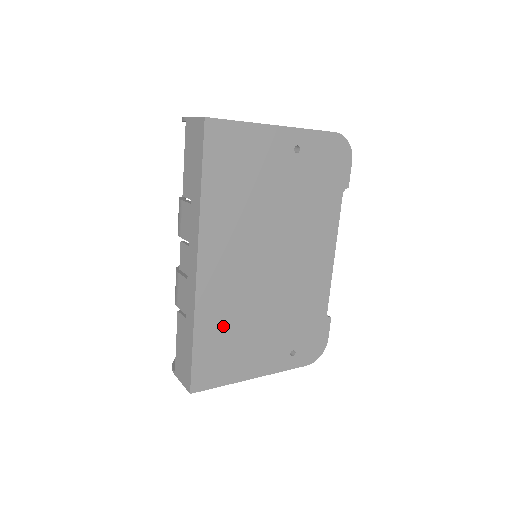
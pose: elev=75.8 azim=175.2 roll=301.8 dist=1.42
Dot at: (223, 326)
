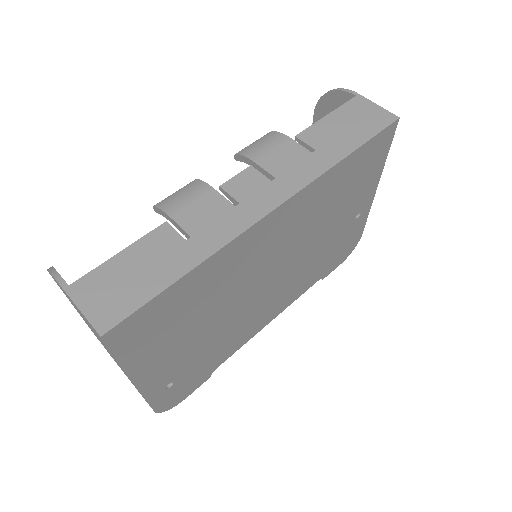
Dot at: (204, 291)
